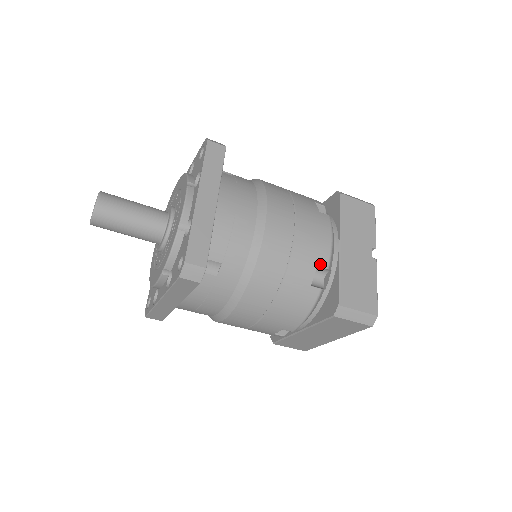
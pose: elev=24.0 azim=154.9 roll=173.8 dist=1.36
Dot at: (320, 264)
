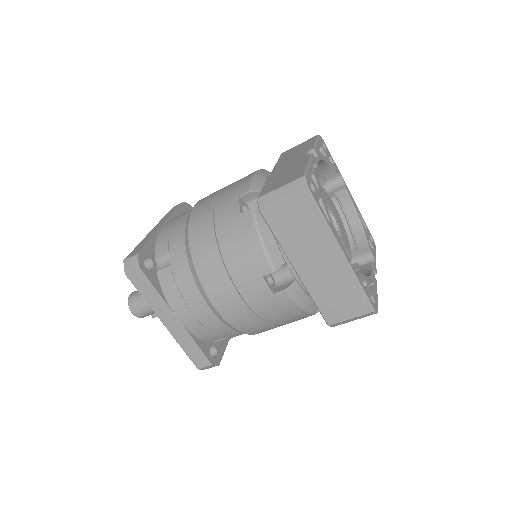
Dot at: (242, 193)
